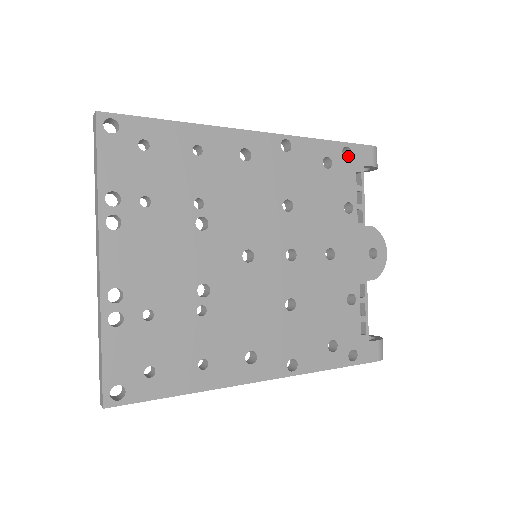
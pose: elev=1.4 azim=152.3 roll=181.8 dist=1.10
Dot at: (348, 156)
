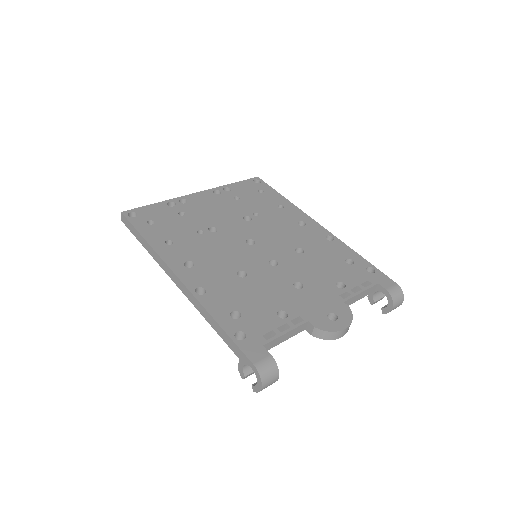
Dot at: (371, 275)
